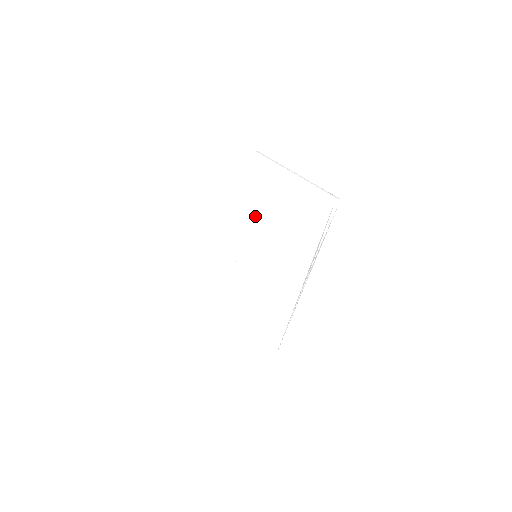
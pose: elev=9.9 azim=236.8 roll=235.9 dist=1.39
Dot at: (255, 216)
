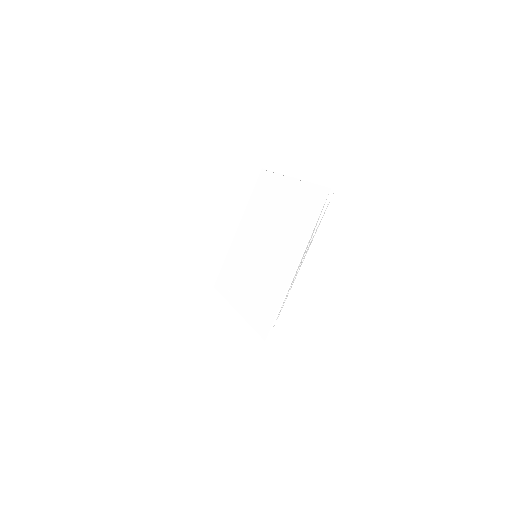
Dot at: (258, 221)
